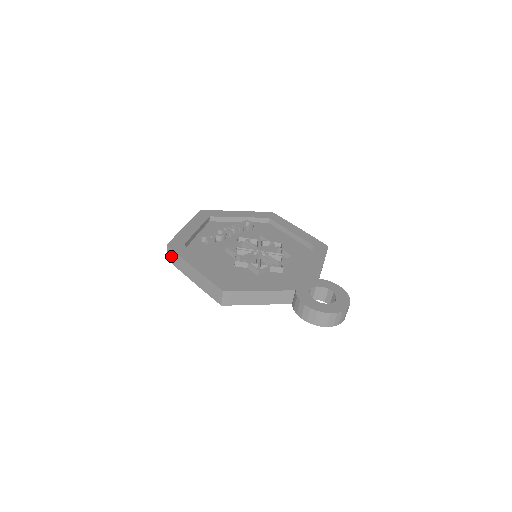
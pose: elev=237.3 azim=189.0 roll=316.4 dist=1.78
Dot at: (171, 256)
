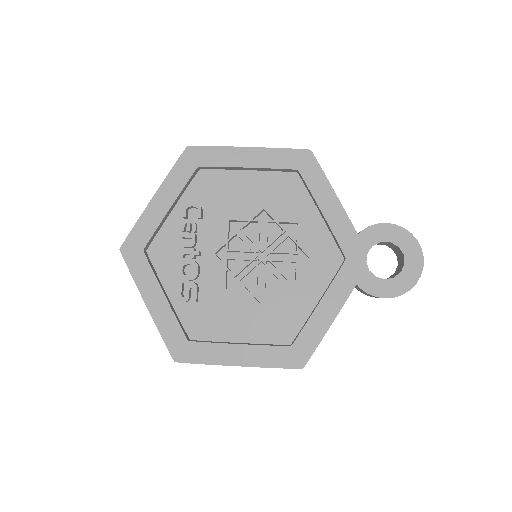
Dot at: occluded
